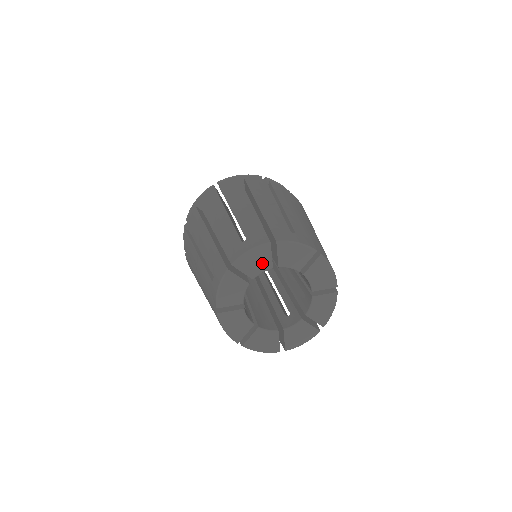
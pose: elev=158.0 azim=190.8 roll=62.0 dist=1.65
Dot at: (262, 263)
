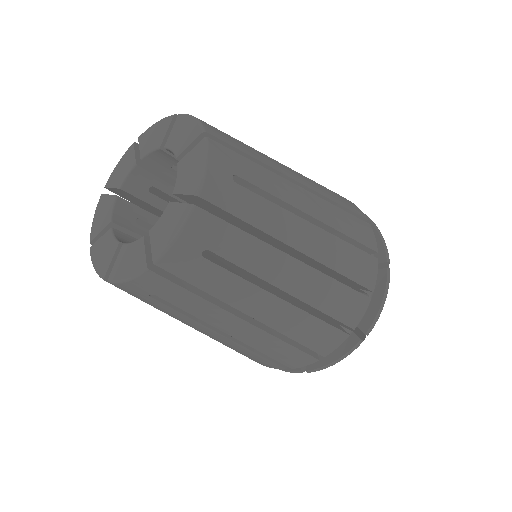
Dot at: (157, 139)
